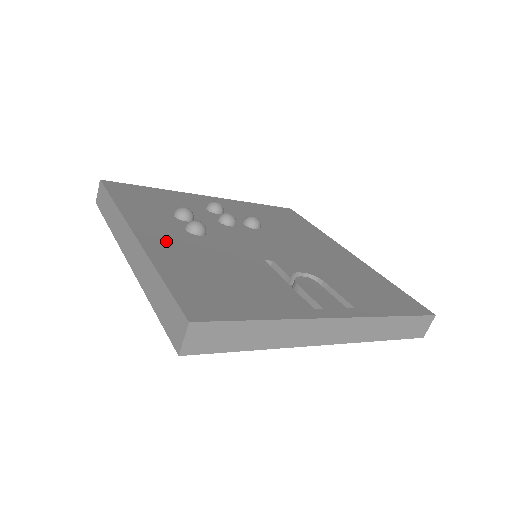
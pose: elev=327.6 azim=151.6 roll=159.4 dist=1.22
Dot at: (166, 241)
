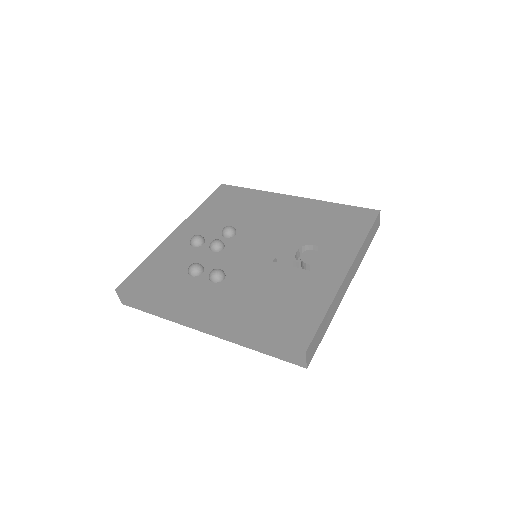
Dot at: (220, 305)
